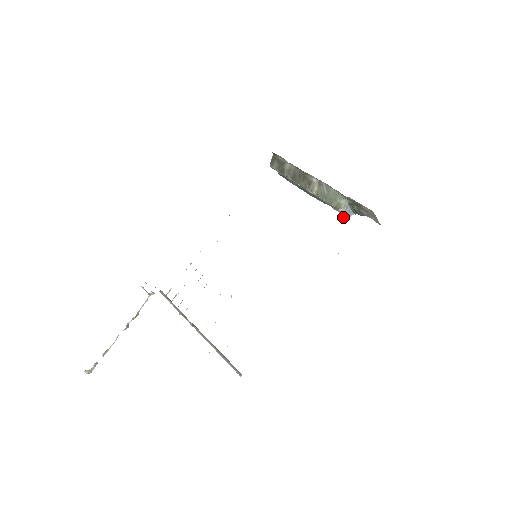
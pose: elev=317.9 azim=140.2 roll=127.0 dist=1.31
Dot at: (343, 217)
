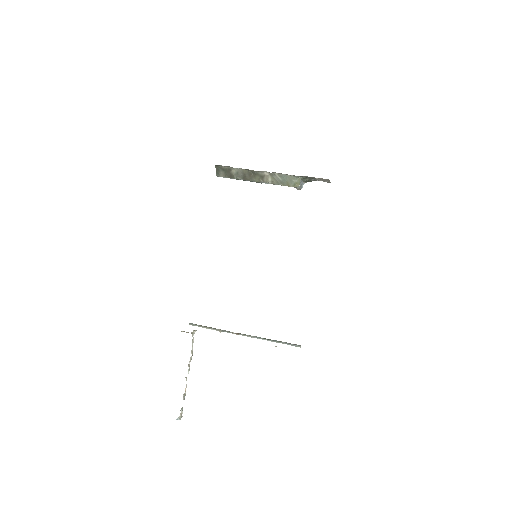
Dot at: (298, 189)
